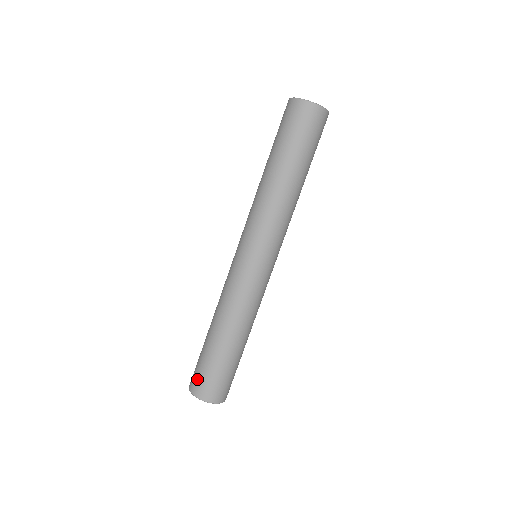
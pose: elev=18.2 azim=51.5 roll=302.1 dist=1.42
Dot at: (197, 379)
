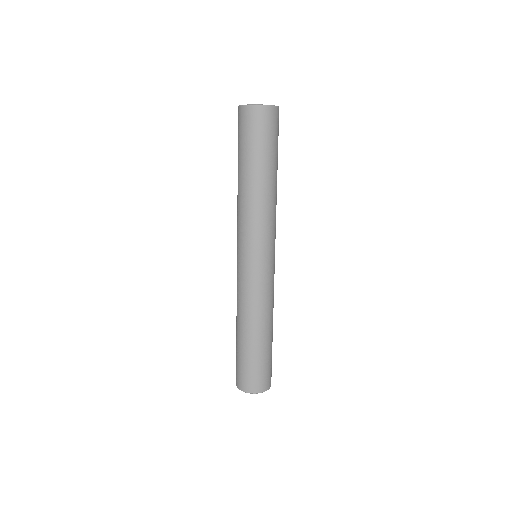
Dot at: (236, 371)
